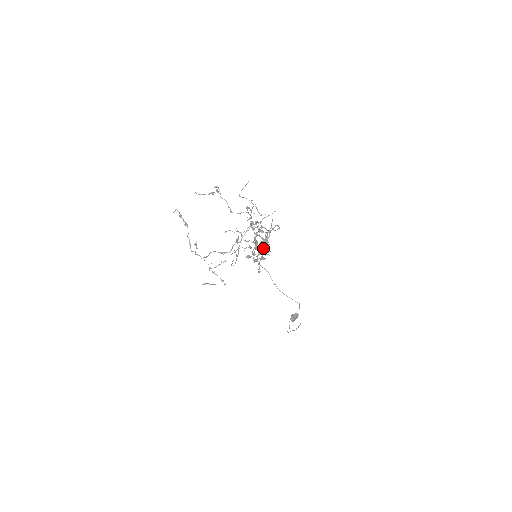
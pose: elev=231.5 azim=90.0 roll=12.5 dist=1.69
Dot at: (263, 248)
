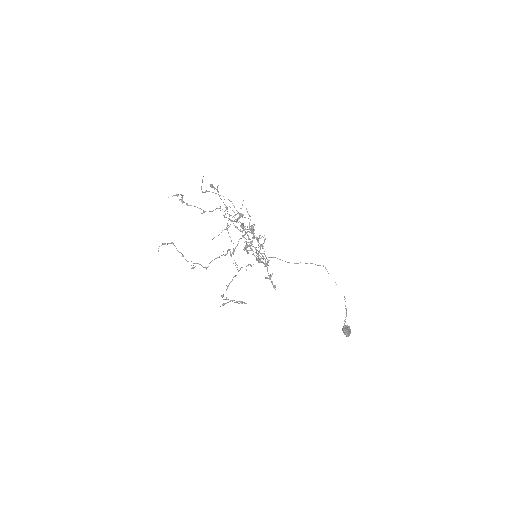
Dot at: (264, 266)
